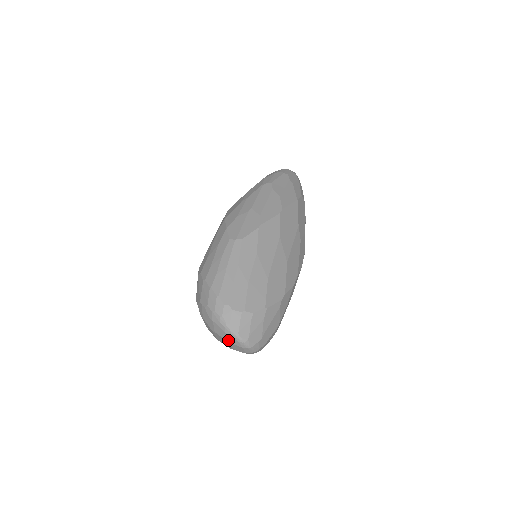
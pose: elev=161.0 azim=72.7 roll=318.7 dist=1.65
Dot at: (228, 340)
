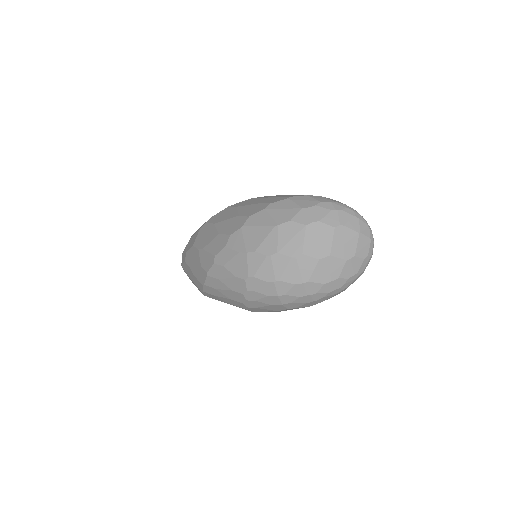
Dot at: (359, 229)
